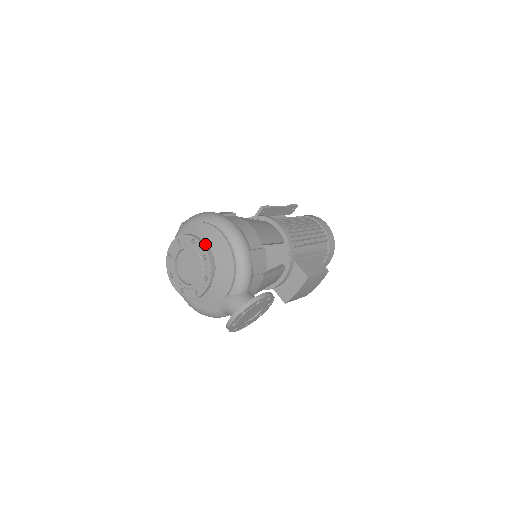
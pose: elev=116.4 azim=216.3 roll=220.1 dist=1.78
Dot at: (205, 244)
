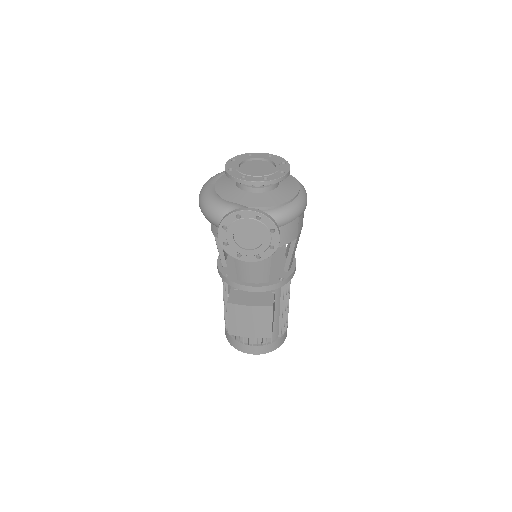
Dot at: occluded
